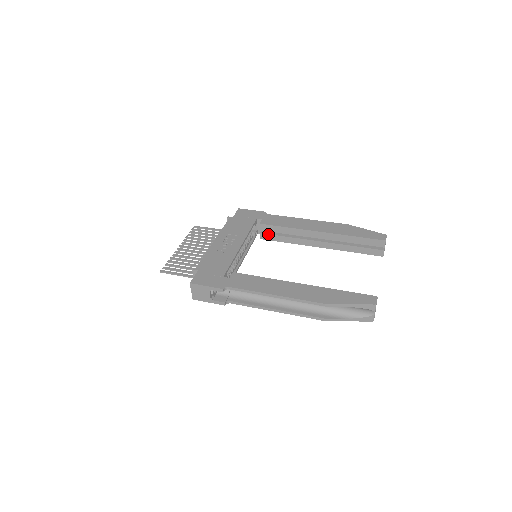
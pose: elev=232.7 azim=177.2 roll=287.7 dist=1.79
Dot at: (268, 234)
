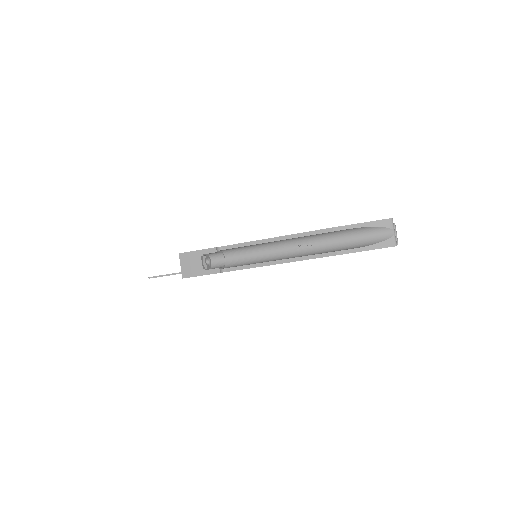
Dot at: occluded
